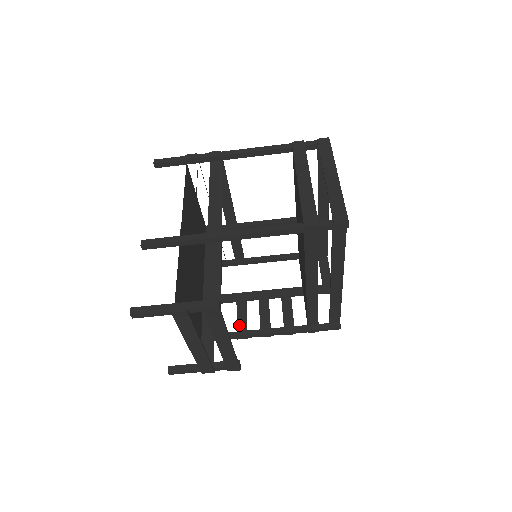
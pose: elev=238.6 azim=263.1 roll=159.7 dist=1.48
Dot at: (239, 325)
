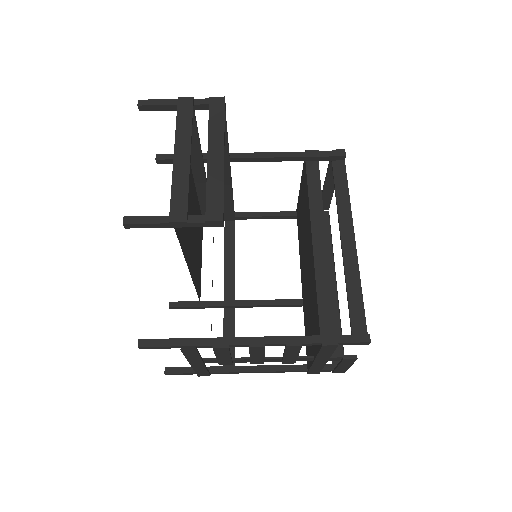
Dot at: occluded
